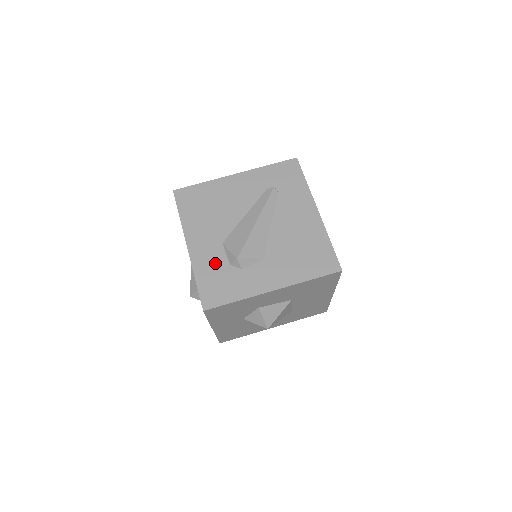
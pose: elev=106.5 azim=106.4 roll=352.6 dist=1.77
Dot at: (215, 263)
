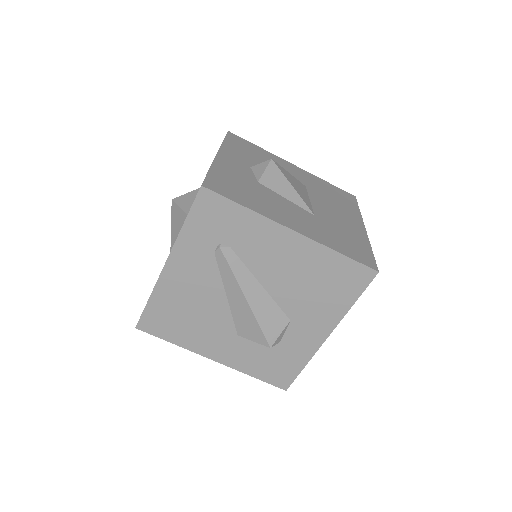
Dot at: (252, 355)
